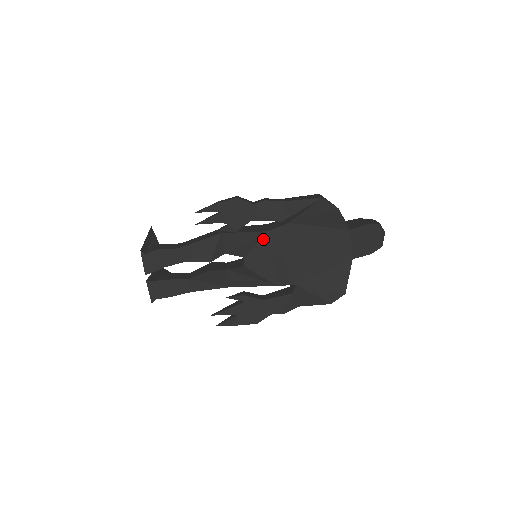
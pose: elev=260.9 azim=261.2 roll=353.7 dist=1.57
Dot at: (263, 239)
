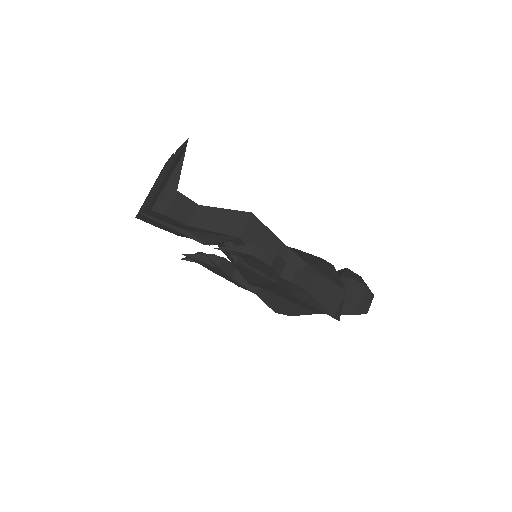
Dot at: (266, 279)
